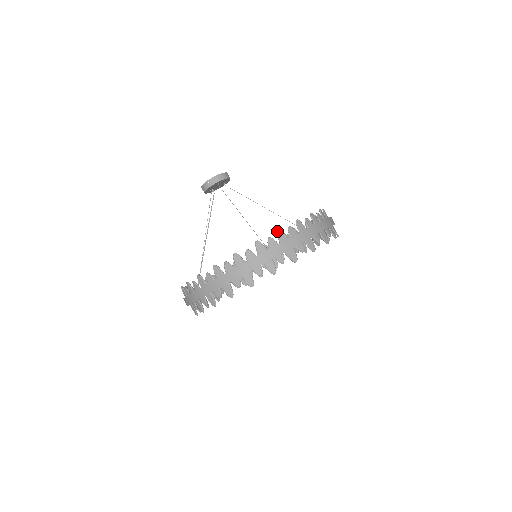
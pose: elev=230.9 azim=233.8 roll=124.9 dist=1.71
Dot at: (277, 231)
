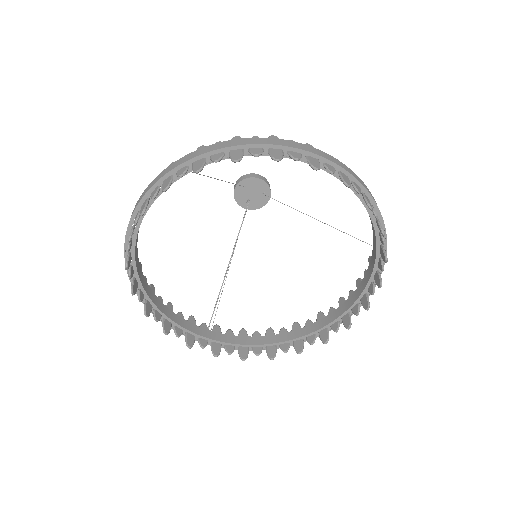
Dot at: (198, 147)
